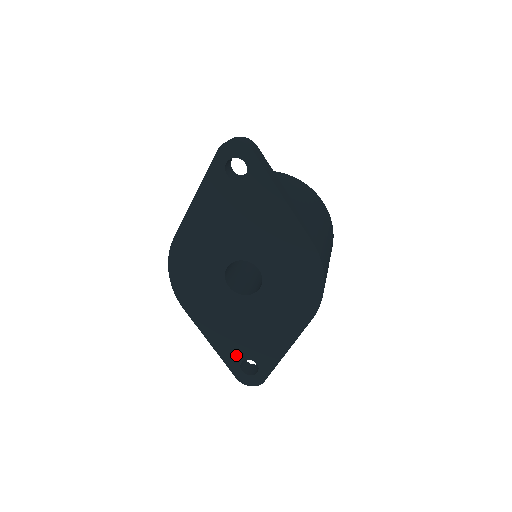
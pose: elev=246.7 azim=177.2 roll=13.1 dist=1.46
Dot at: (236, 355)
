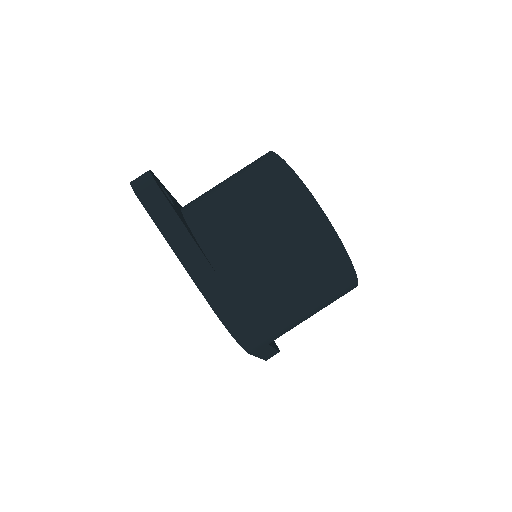
Dot at: occluded
